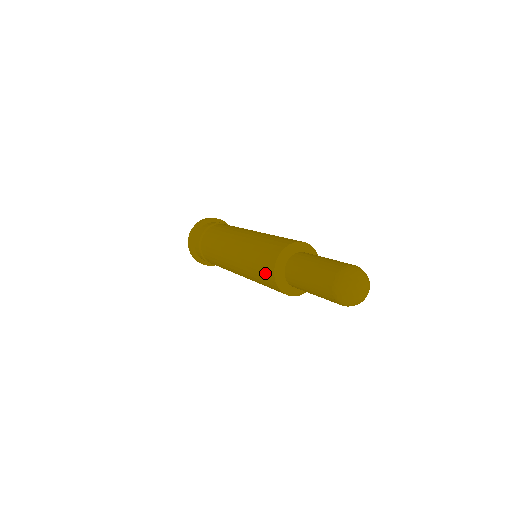
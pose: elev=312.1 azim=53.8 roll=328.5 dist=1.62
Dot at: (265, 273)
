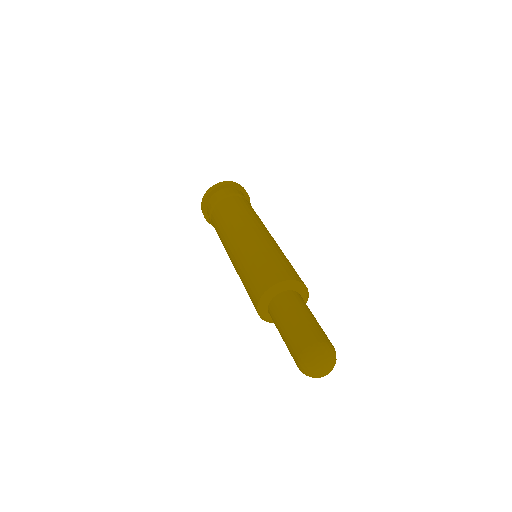
Dot at: occluded
